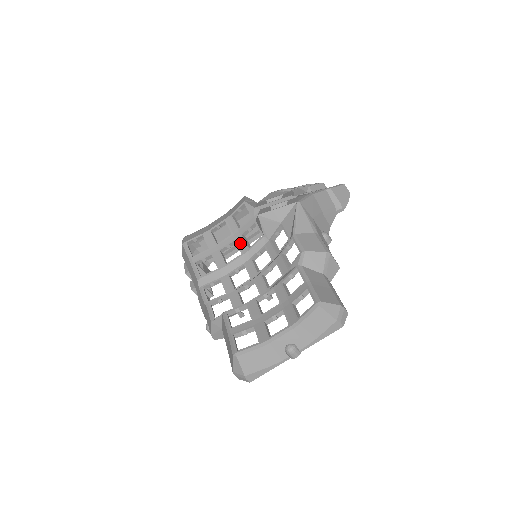
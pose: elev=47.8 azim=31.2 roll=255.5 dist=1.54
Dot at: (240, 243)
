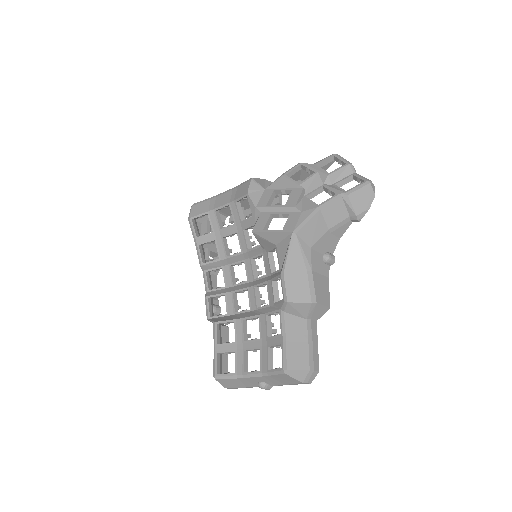
Dot at: (241, 239)
